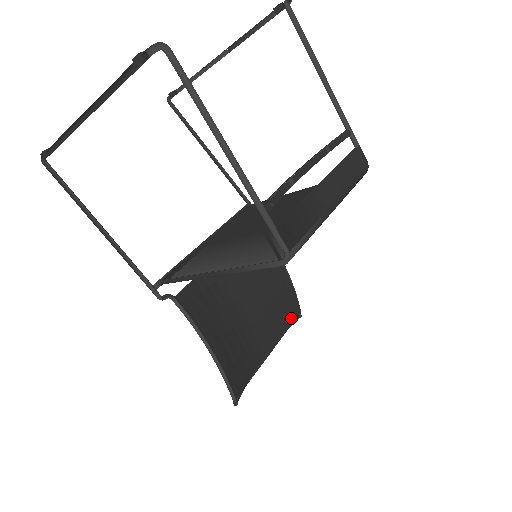
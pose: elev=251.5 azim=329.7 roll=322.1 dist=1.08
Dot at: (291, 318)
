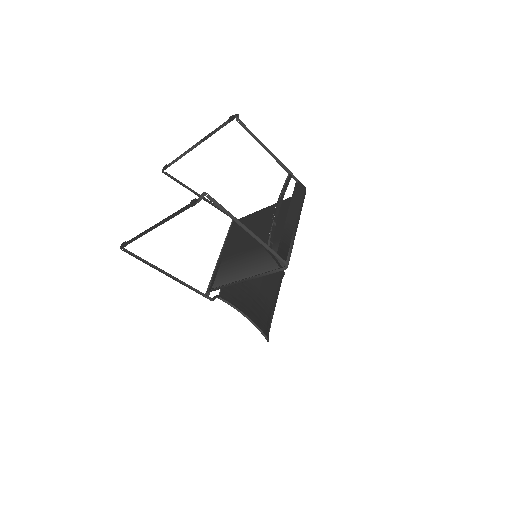
Dot at: (280, 278)
